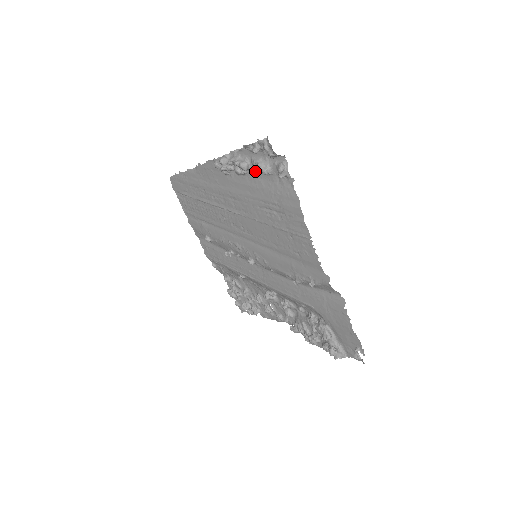
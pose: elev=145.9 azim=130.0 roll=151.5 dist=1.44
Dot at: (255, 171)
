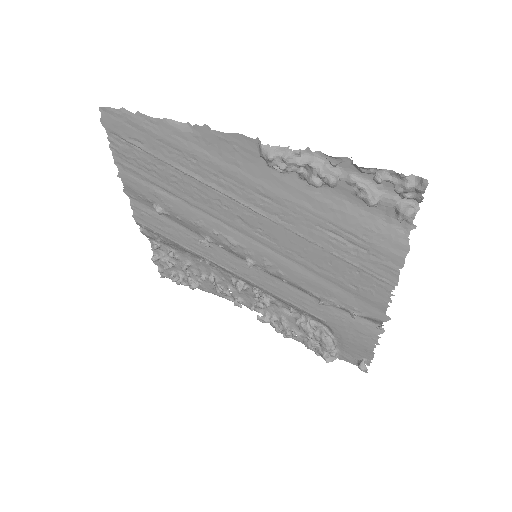
Dot at: (344, 190)
